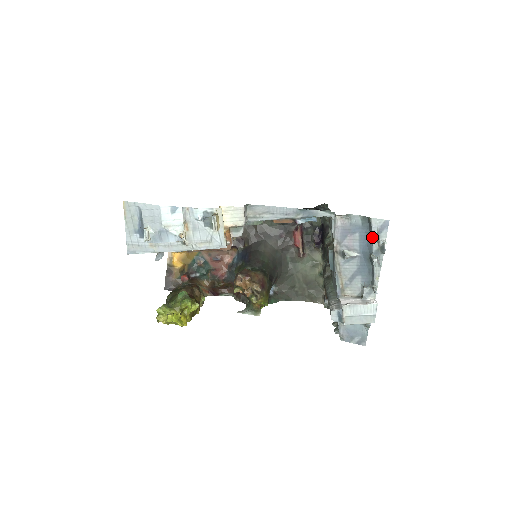
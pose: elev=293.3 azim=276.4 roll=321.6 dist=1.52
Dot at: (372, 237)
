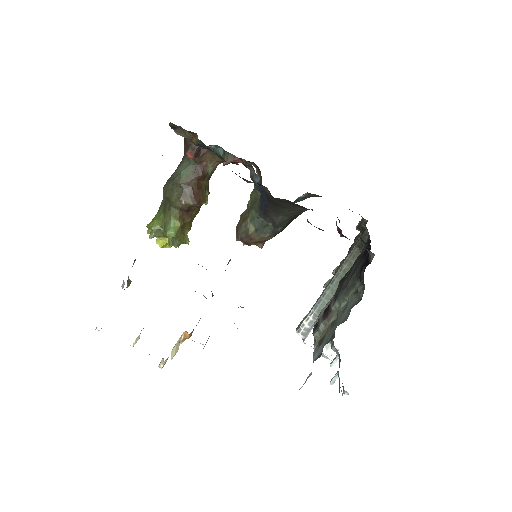
Dot at: (339, 387)
